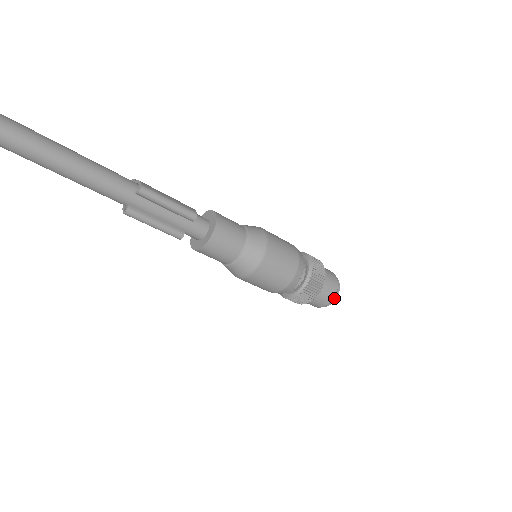
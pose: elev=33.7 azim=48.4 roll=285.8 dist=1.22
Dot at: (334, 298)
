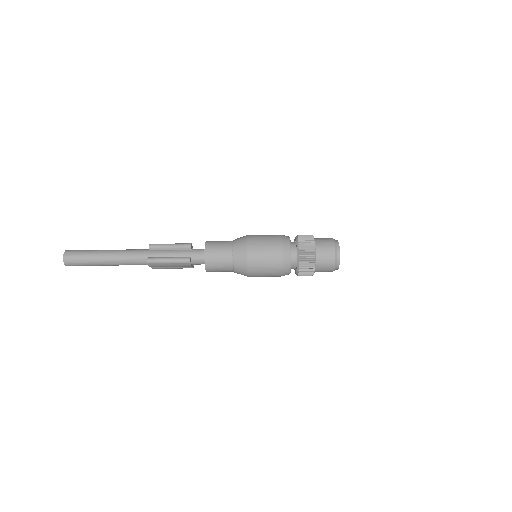
Dot at: (337, 246)
